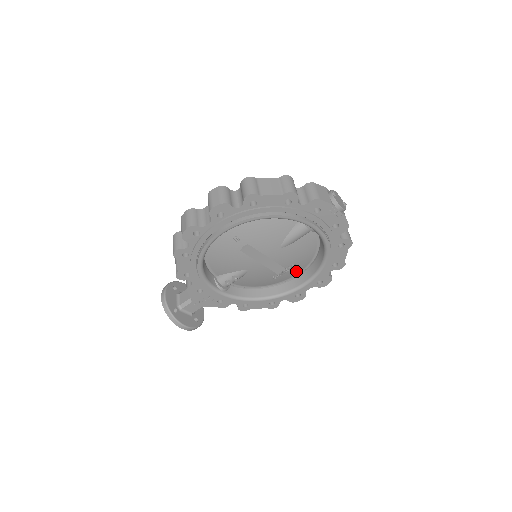
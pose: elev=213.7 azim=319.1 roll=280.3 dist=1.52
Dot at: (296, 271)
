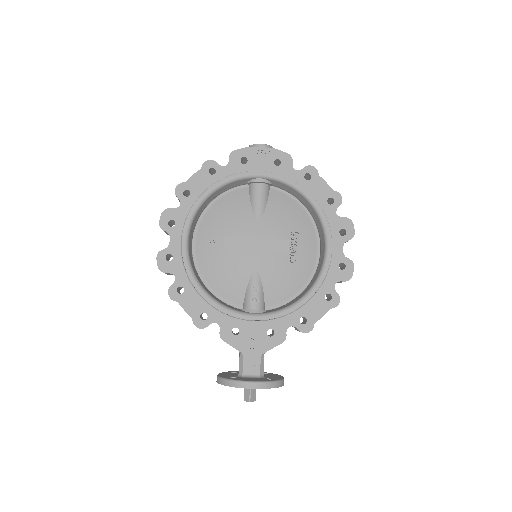
Dot at: (310, 243)
